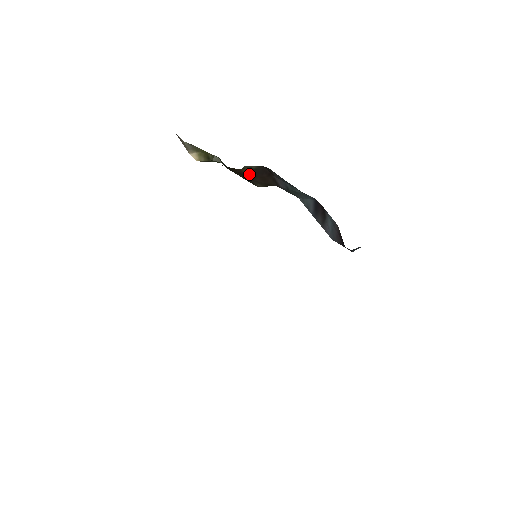
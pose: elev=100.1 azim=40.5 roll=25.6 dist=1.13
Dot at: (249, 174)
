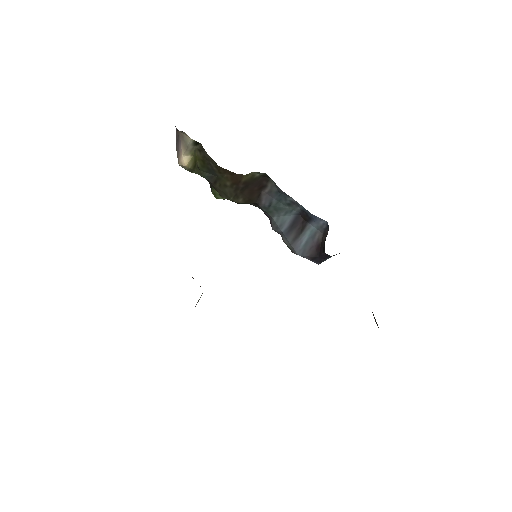
Dot at: (245, 184)
